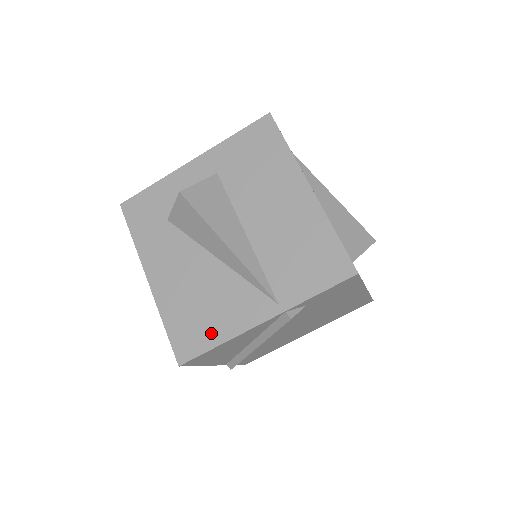
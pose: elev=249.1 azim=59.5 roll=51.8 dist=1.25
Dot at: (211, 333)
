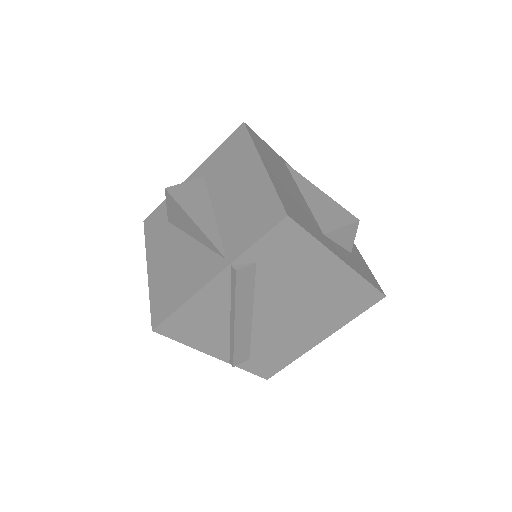
Dot at: (178, 297)
